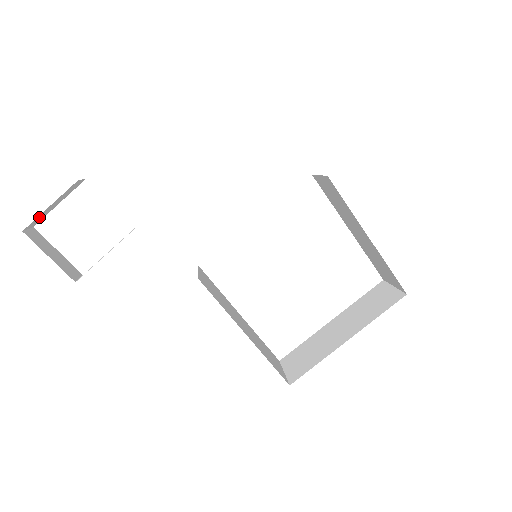
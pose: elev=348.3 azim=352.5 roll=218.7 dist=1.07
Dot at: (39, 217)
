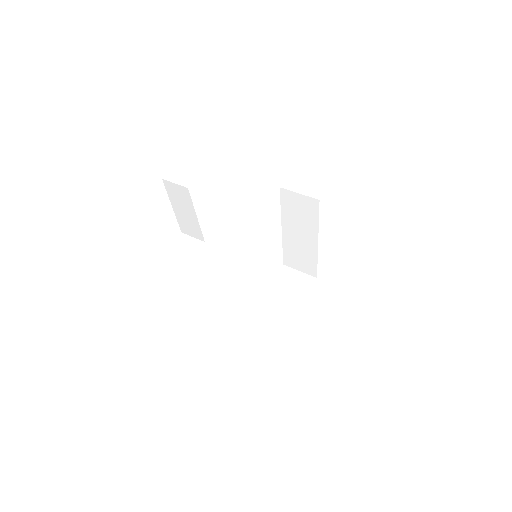
Dot at: occluded
